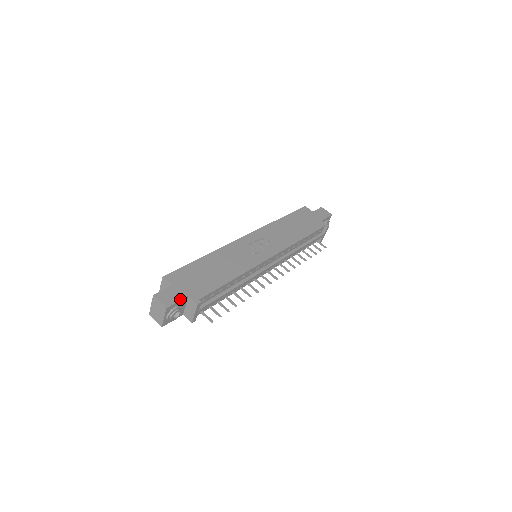
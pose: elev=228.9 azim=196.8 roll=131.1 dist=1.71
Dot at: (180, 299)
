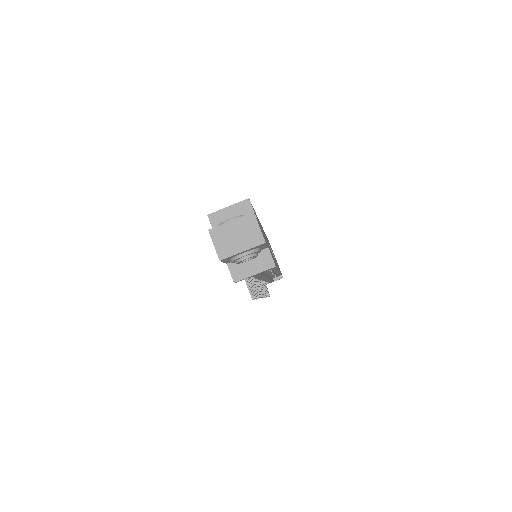
Dot at: occluded
